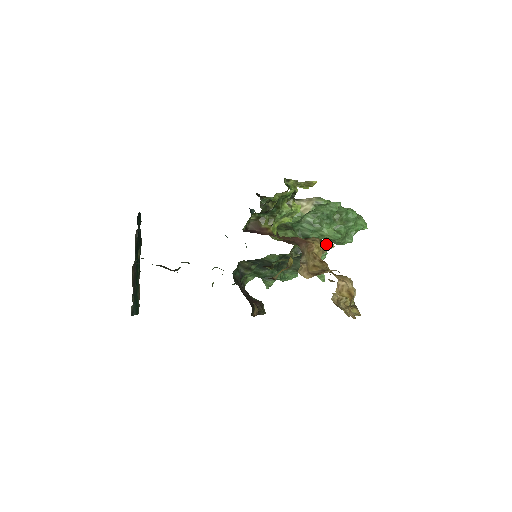
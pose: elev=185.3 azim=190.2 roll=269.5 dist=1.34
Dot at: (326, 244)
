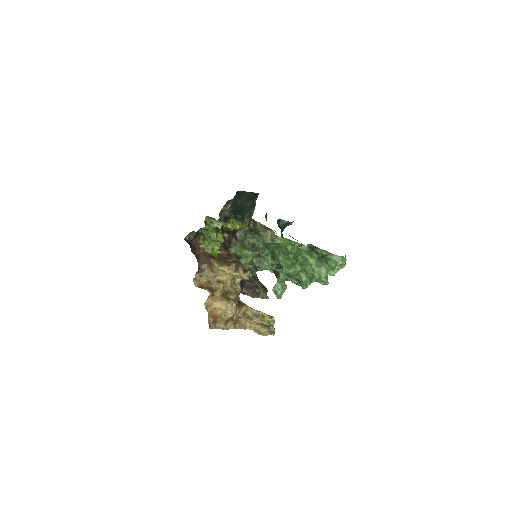
Dot at: (238, 272)
